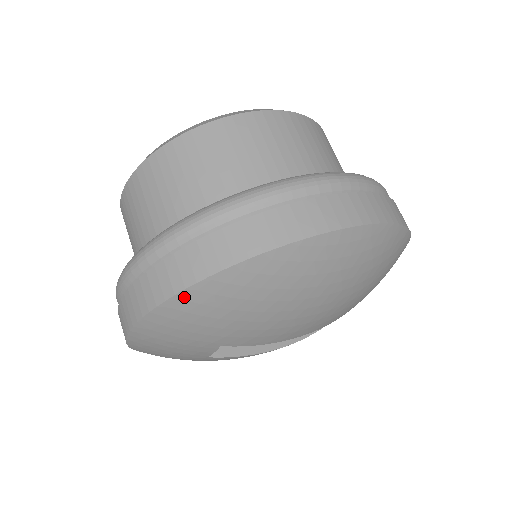
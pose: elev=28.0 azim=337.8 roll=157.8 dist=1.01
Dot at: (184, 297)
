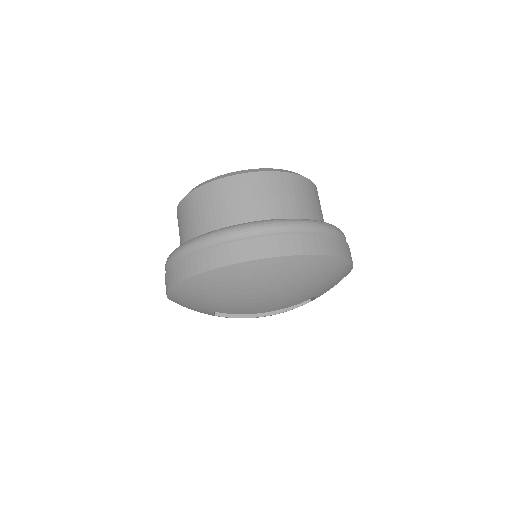
Dot at: (180, 286)
